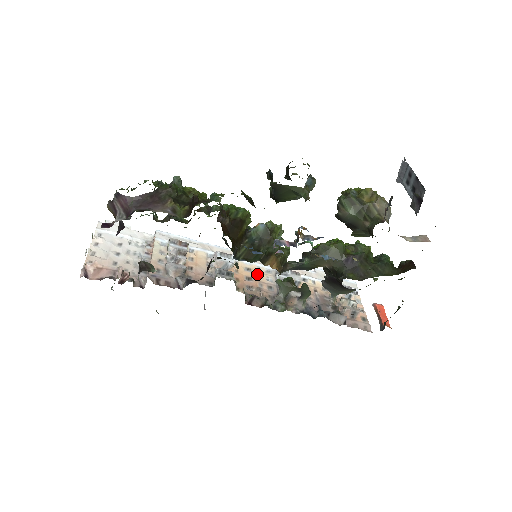
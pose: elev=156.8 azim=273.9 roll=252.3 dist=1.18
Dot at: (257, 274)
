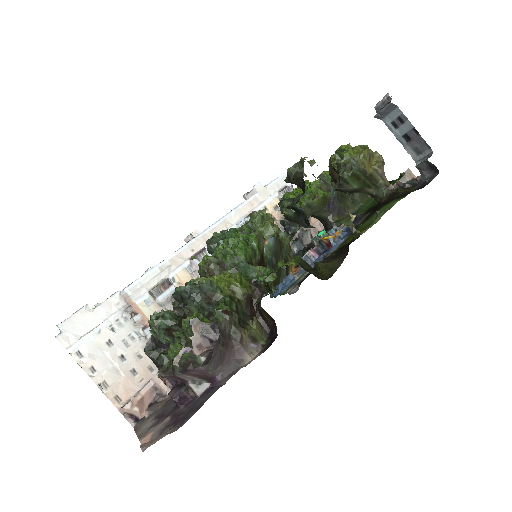
Dot at: occluded
